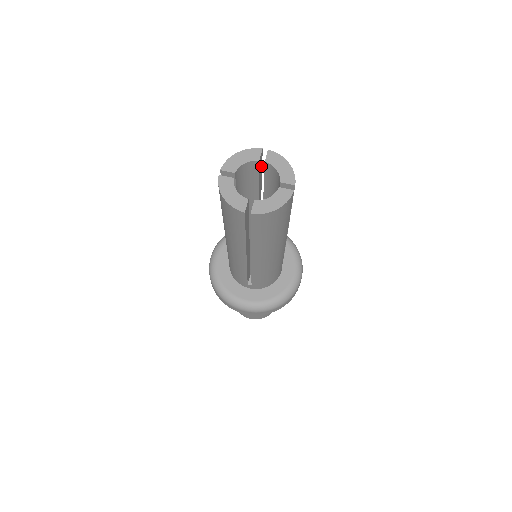
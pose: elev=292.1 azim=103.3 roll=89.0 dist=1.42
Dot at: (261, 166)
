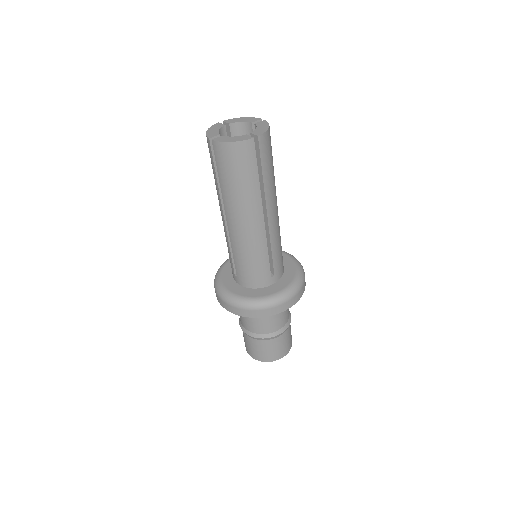
Dot at: occluded
